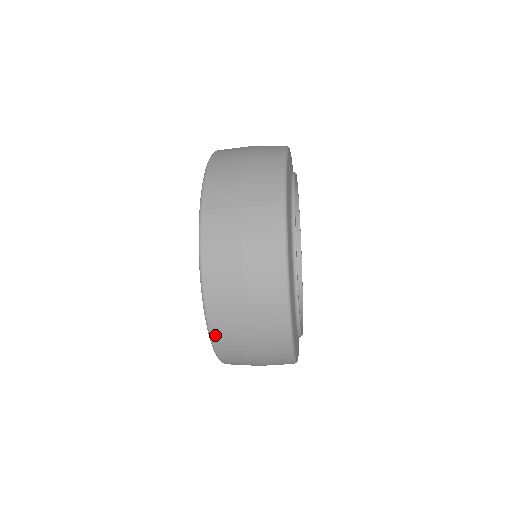
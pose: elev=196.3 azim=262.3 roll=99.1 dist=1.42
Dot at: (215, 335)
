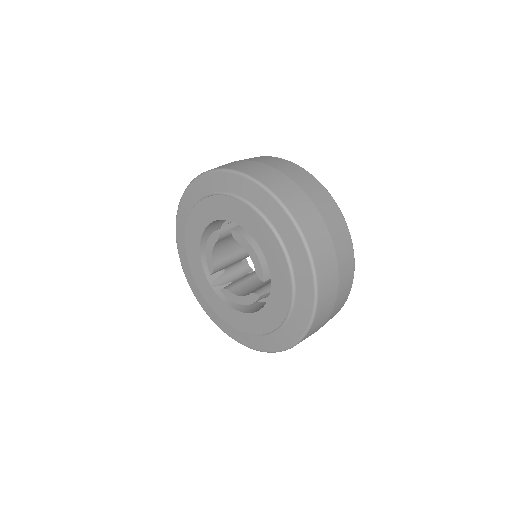
Dot at: occluded
